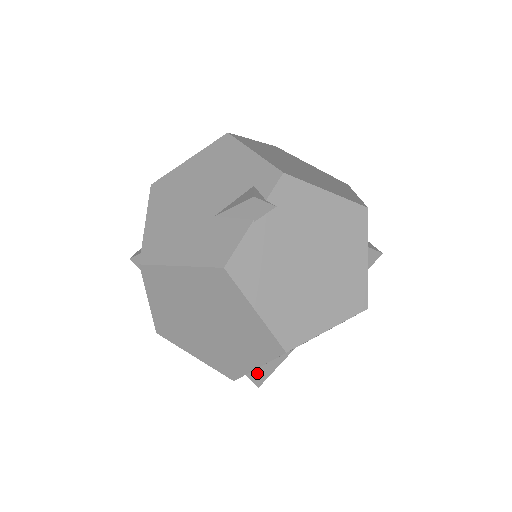
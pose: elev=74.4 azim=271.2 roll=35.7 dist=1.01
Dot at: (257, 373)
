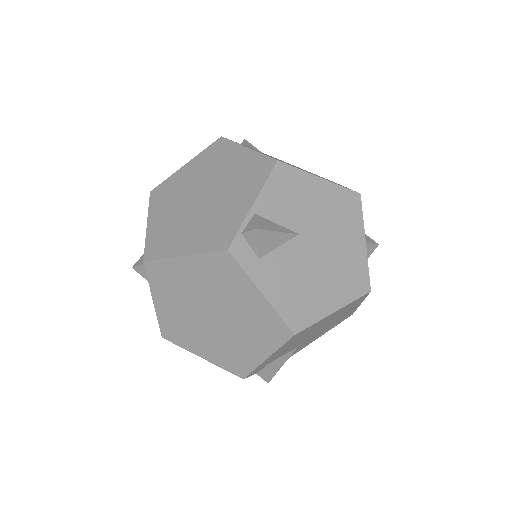
Dot at: (254, 218)
